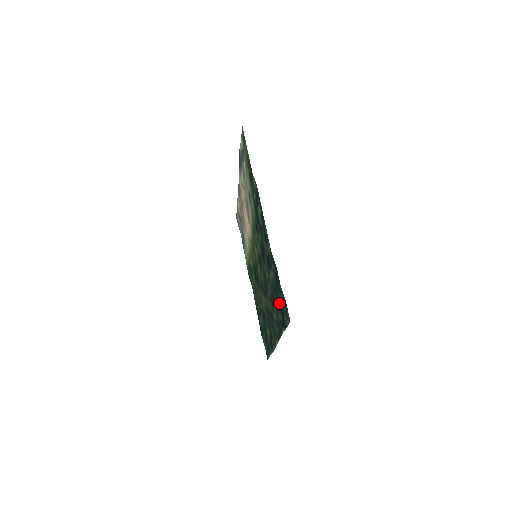
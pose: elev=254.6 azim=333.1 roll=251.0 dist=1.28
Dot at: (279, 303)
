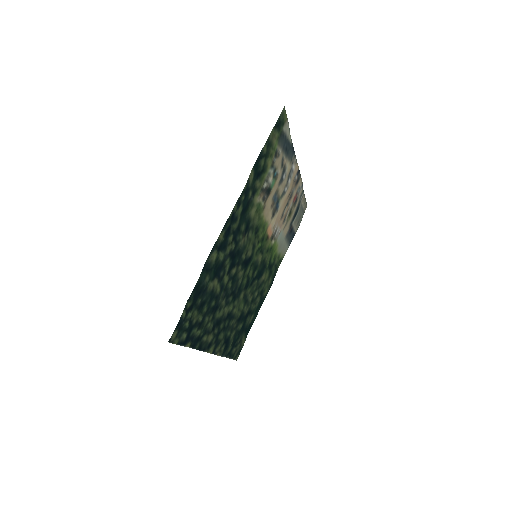
Dot at: (196, 317)
